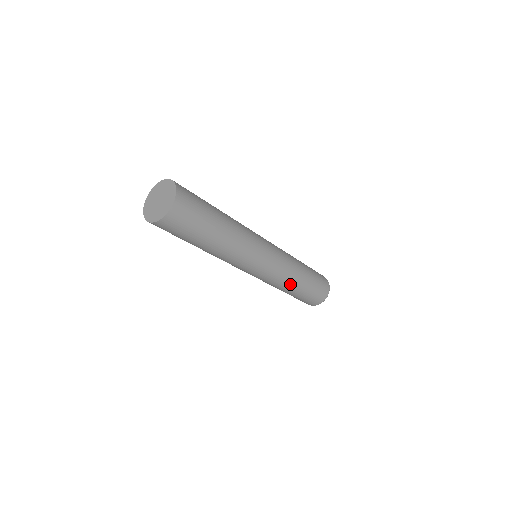
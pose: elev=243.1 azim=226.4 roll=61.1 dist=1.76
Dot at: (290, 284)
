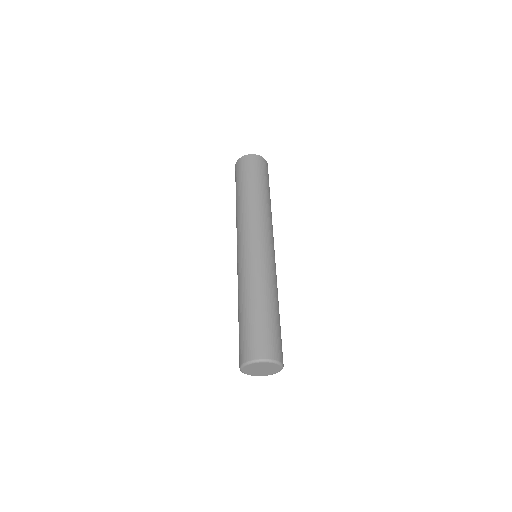
Dot at: (259, 288)
